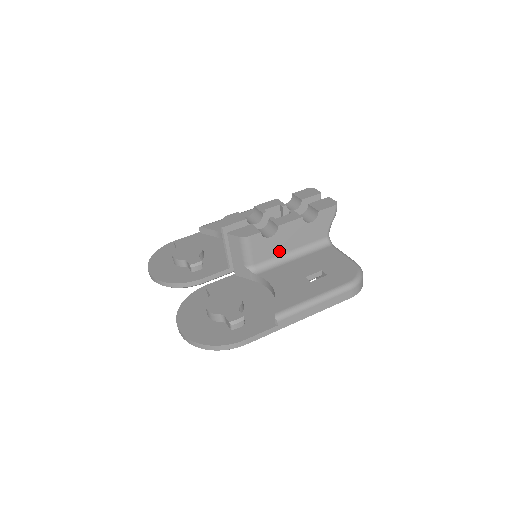
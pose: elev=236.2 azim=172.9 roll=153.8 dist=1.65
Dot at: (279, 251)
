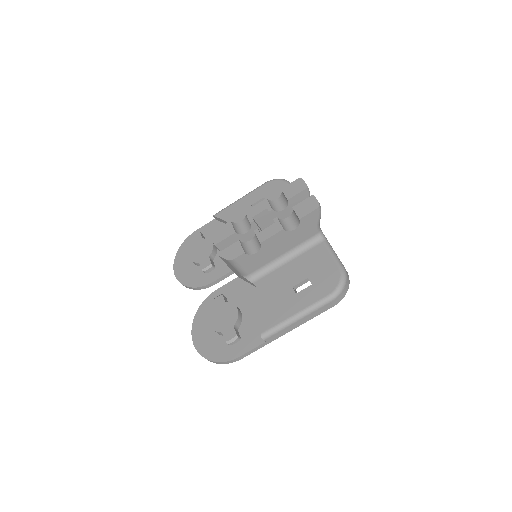
Dot at: (270, 258)
